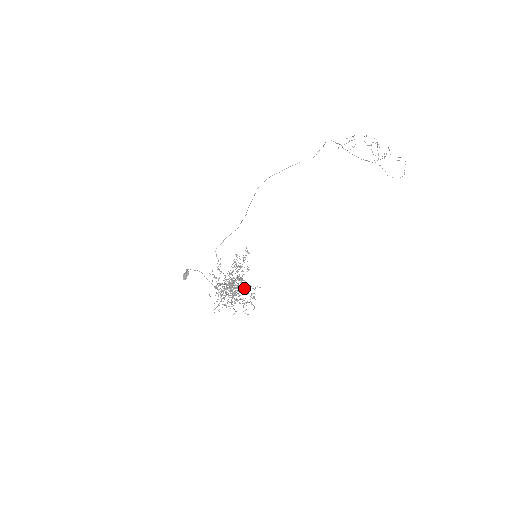
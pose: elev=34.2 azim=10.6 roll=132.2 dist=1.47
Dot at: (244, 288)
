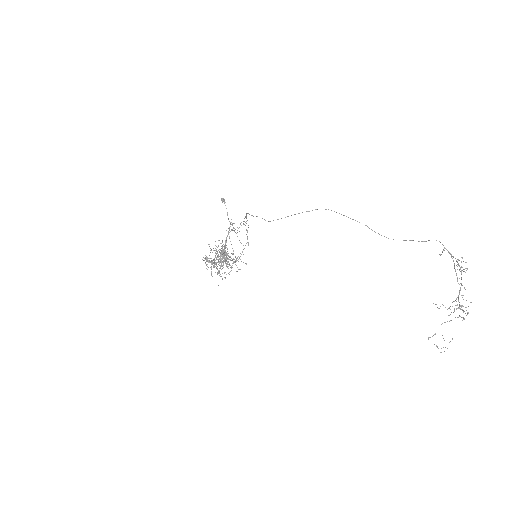
Dot at: (219, 272)
